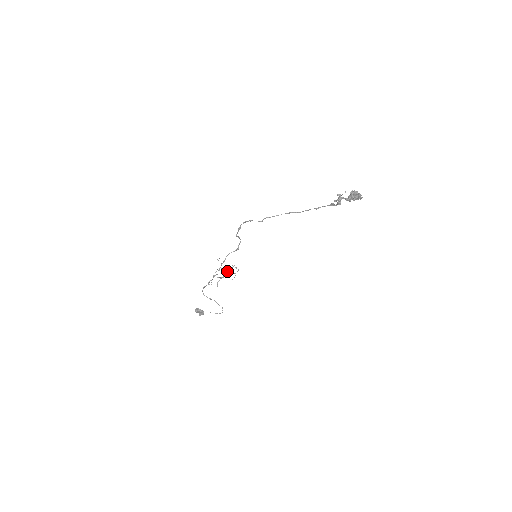
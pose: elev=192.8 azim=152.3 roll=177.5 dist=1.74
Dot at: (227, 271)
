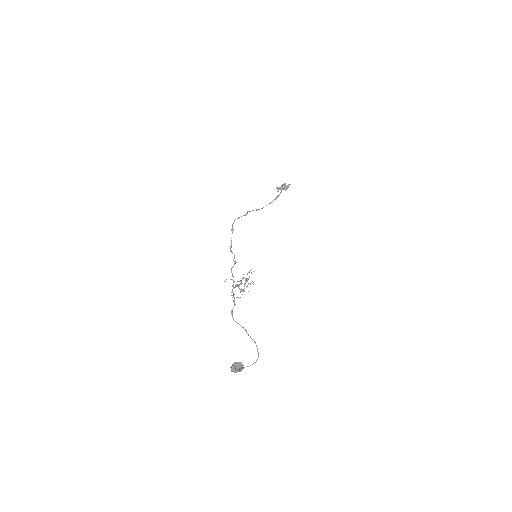
Dot at: (240, 289)
